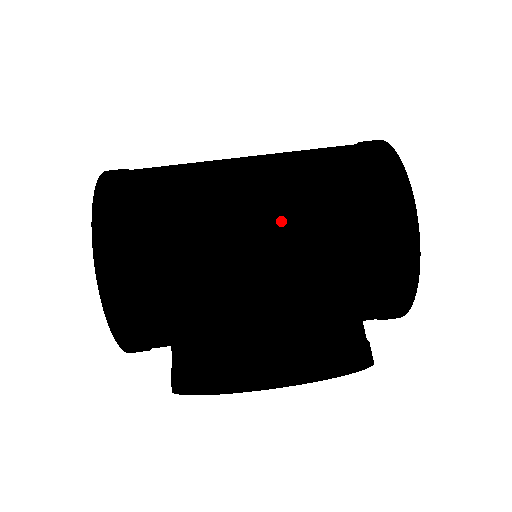
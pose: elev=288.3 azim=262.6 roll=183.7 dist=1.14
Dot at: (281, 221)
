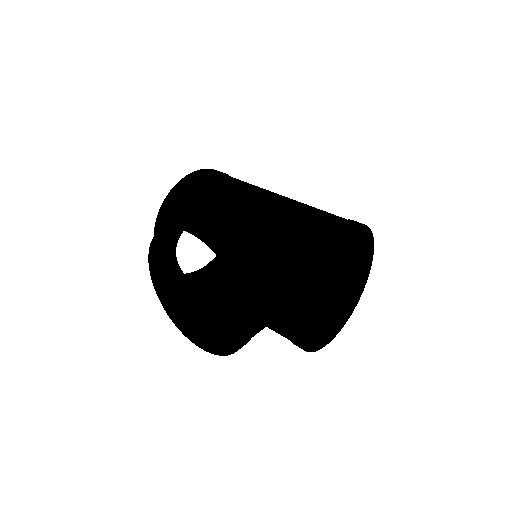
Dot at: (266, 208)
